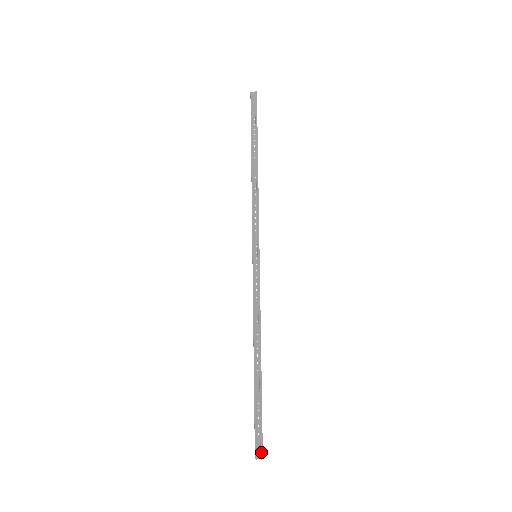
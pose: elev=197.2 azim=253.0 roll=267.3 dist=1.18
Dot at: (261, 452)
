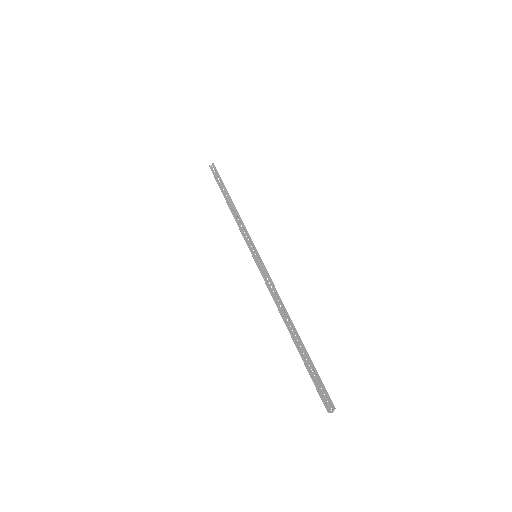
Dot at: (331, 403)
